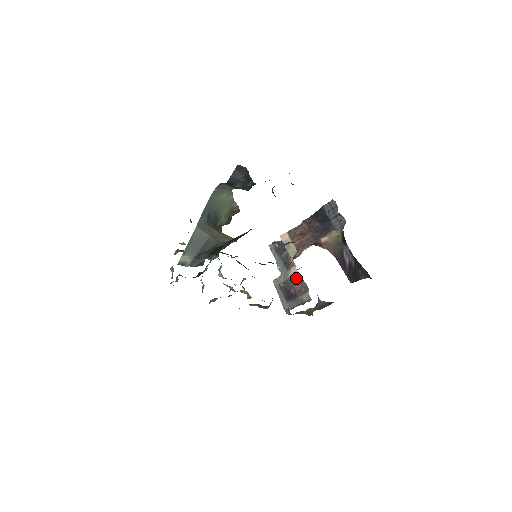
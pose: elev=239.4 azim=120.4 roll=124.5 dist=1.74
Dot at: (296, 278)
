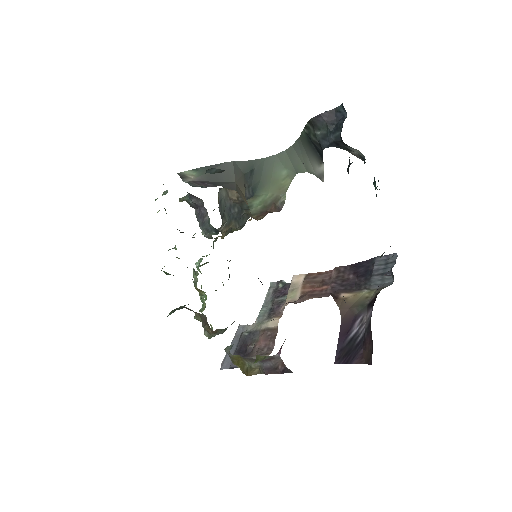
Dot at: (269, 332)
